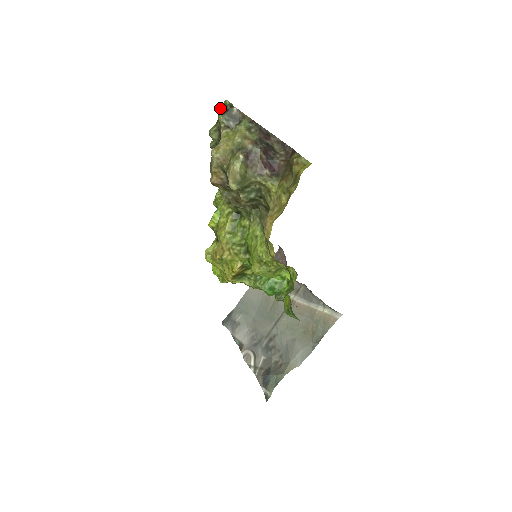
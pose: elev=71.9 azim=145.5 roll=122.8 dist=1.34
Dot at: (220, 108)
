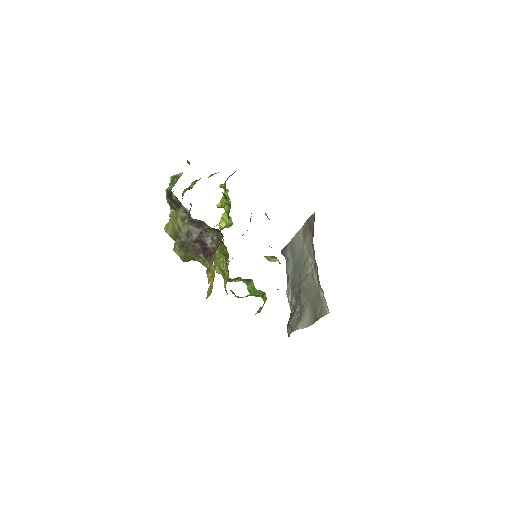
Dot at: (165, 190)
